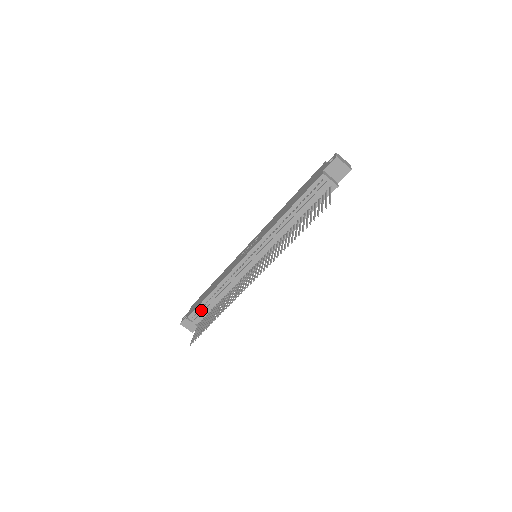
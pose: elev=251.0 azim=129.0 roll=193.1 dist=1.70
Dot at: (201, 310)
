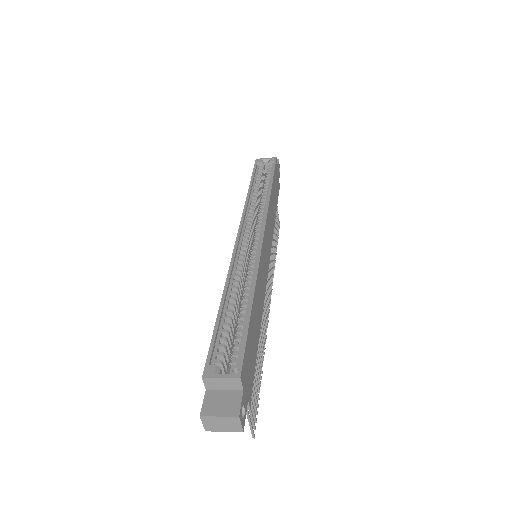
Dot at: occluded
